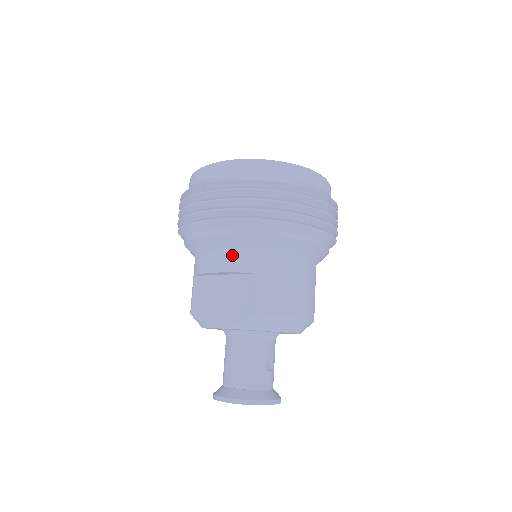
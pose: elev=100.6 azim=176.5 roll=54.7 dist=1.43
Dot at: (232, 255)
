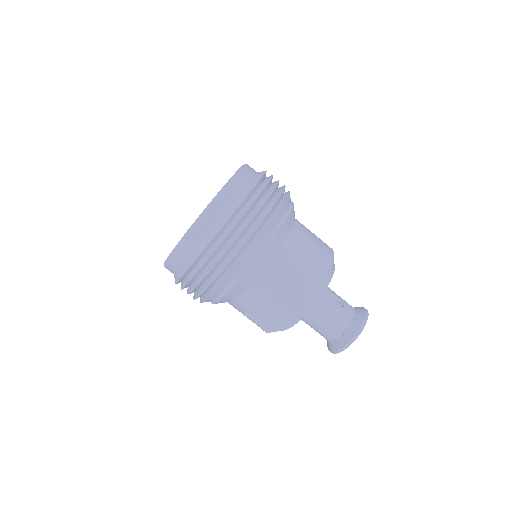
Dot at: (254, 285)
